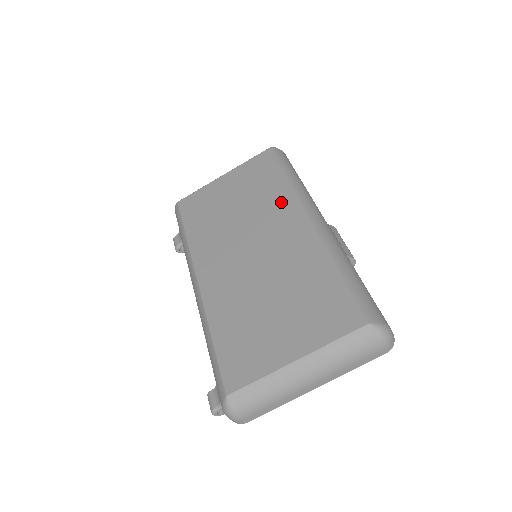
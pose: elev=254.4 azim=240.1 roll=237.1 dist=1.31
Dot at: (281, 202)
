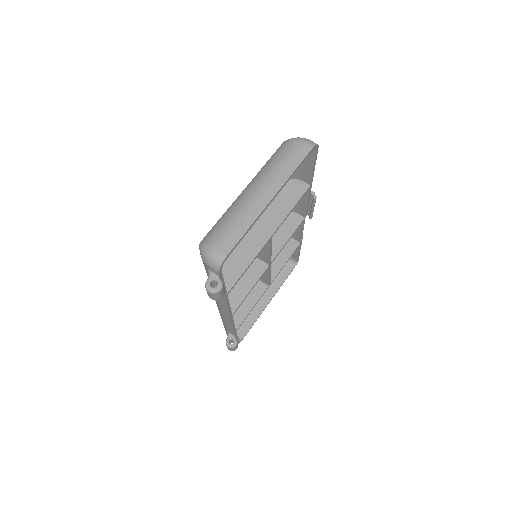
Dot at: occluded
